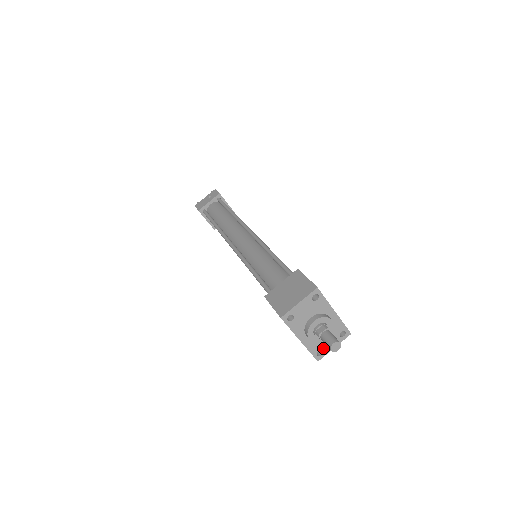
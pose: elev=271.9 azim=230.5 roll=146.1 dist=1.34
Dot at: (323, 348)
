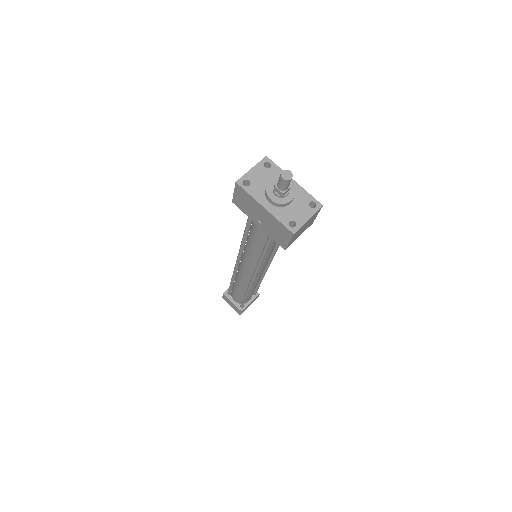
Dot at: (295, 219)
